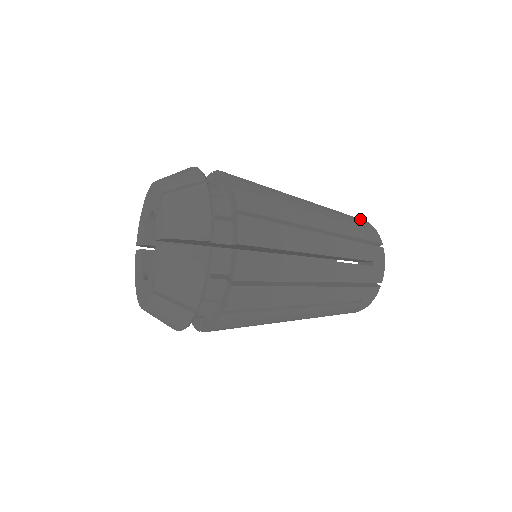
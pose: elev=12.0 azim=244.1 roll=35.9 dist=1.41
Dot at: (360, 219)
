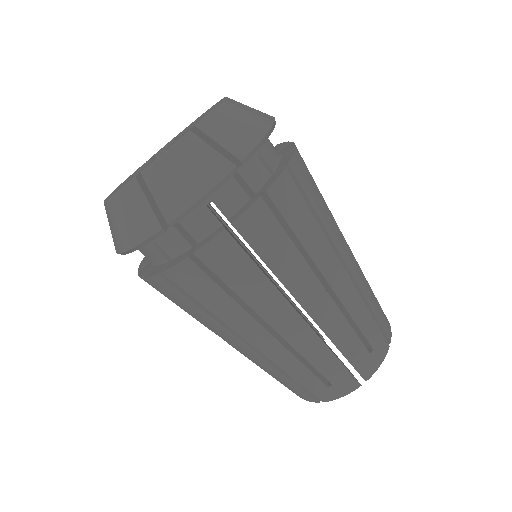
Dot at: occluded
